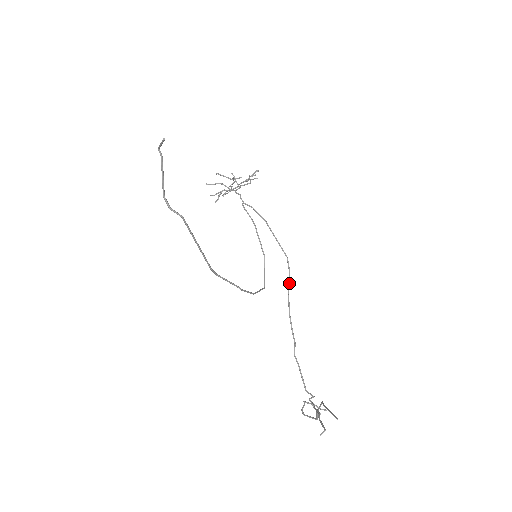
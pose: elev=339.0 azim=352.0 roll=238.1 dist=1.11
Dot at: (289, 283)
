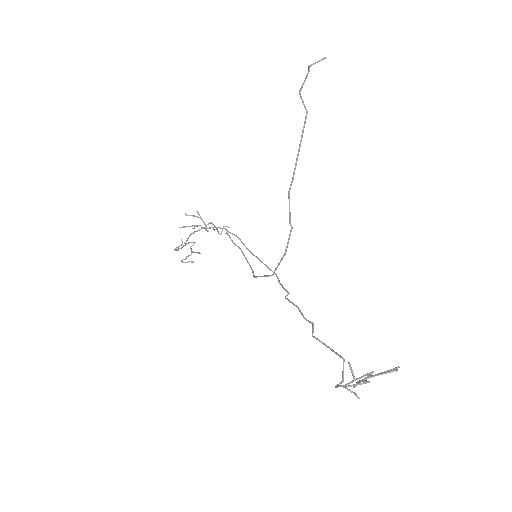
Dot at: (285, 289)
